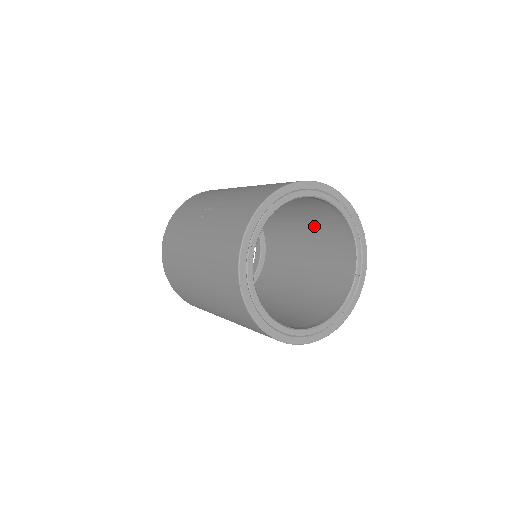
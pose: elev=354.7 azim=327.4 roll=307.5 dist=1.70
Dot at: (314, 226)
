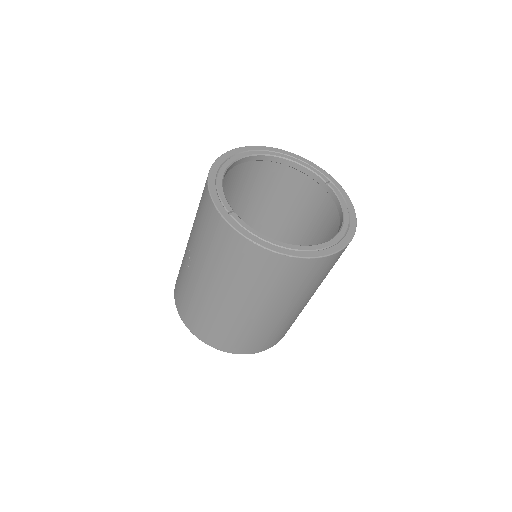
Dot at: (271, 200)
